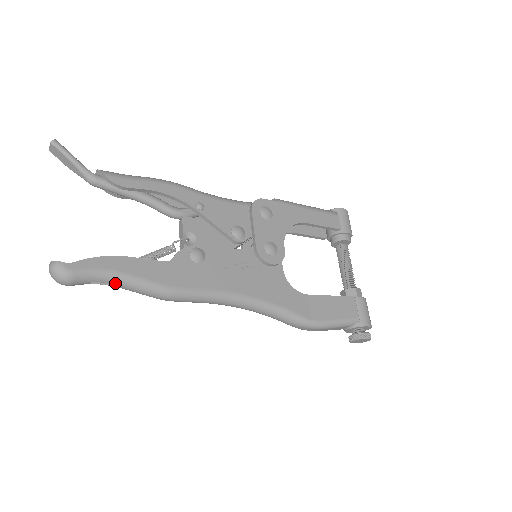
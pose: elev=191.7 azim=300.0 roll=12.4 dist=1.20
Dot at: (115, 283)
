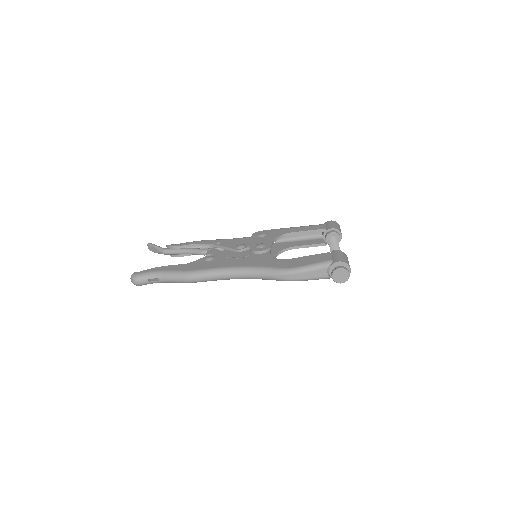
Dot at: (160, 277)
